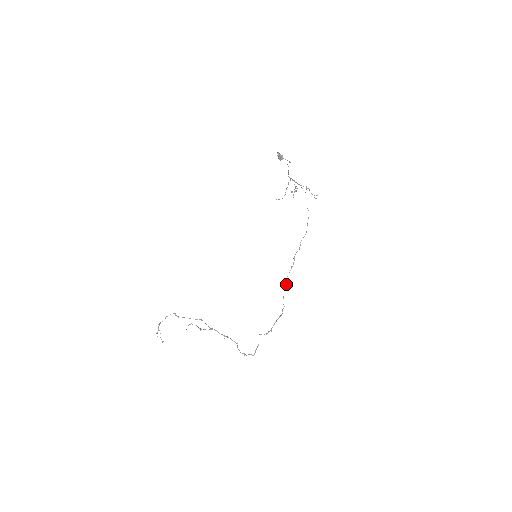
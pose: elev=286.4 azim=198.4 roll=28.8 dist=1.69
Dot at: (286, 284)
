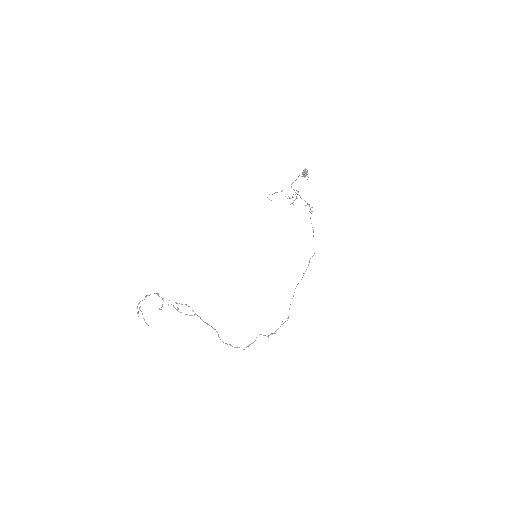
Dot at: (293, 295)
